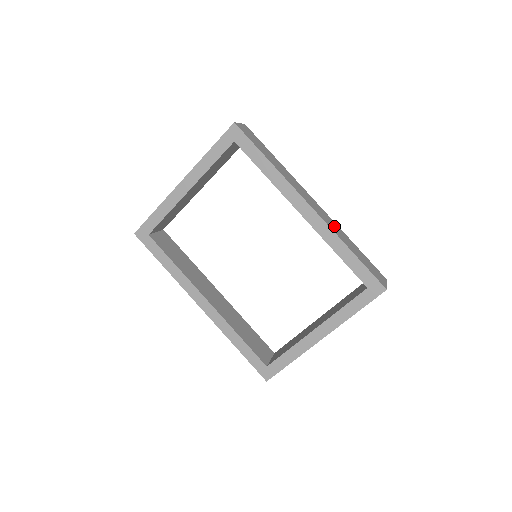
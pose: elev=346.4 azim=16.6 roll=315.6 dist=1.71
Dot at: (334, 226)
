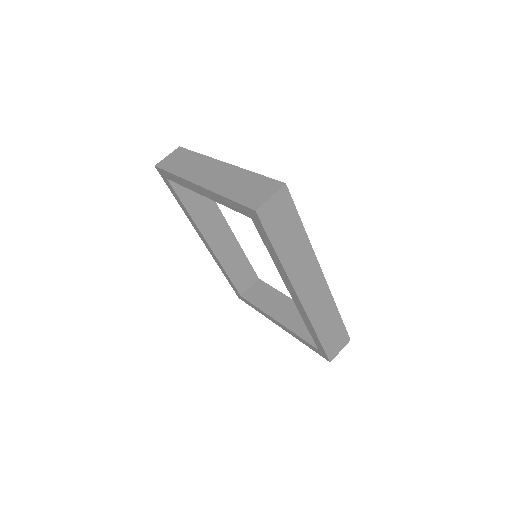
Dot at: (322, 306)
